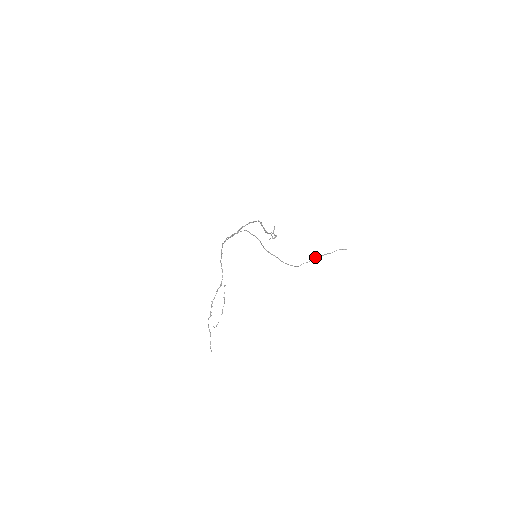
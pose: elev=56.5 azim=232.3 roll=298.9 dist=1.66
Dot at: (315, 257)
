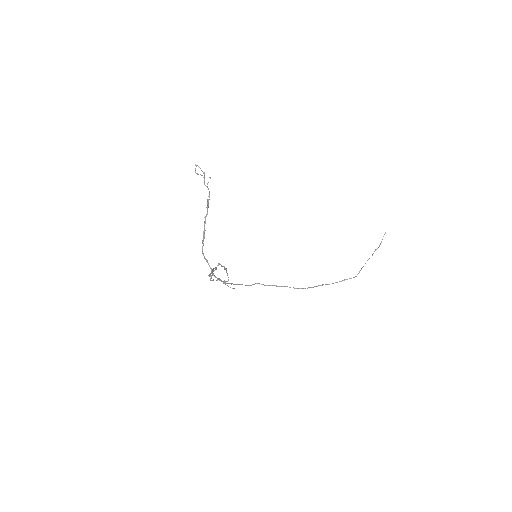
Dot at: occluded
